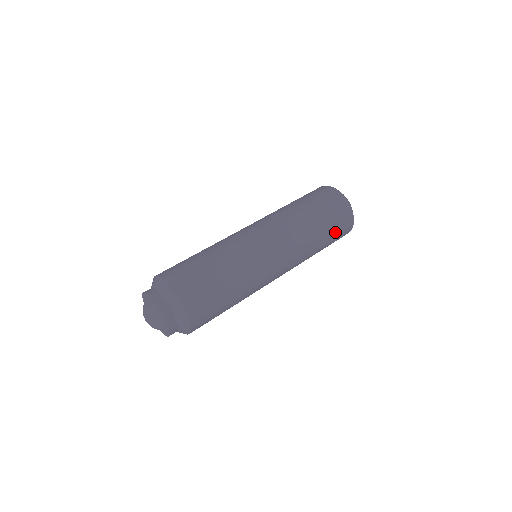
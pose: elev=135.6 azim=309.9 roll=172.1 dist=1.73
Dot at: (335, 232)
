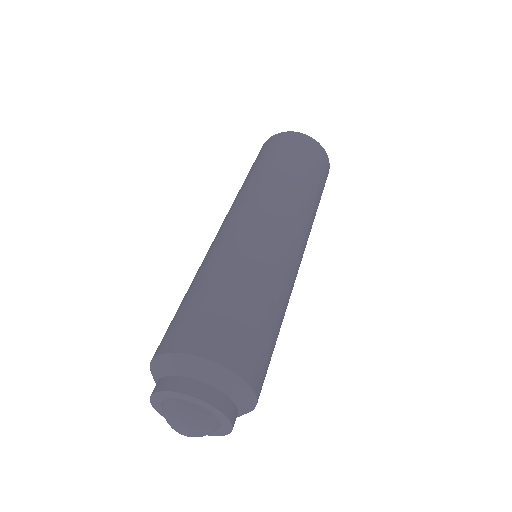
Dot at: (318, 173)
